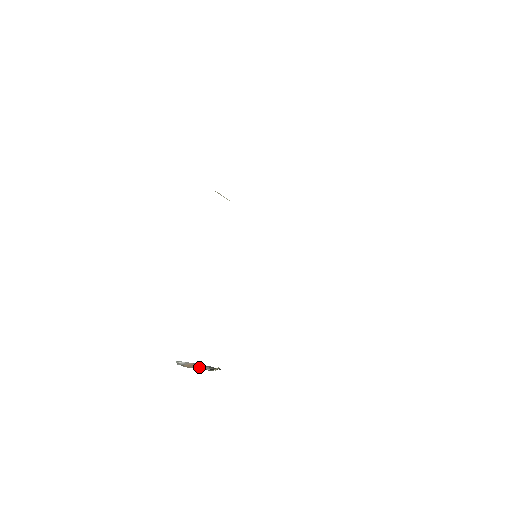
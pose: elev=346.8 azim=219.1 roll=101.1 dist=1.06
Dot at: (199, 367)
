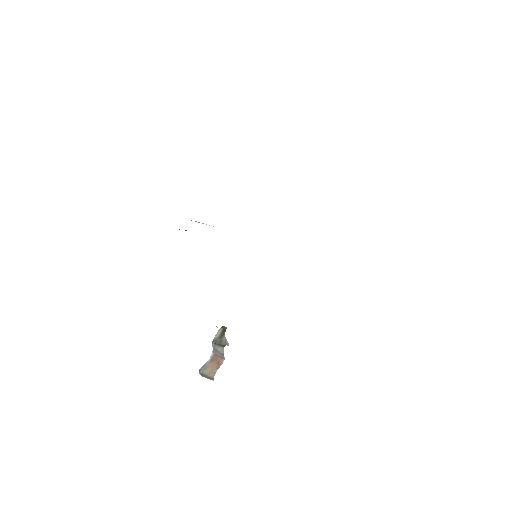
Dot at: (221, 362)
